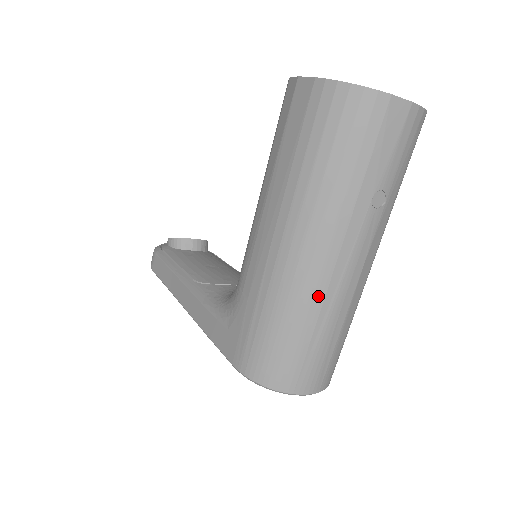
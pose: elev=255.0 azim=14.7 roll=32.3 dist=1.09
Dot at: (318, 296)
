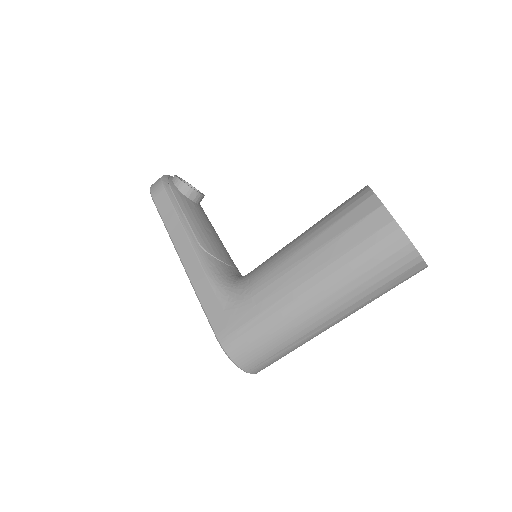
Dot at: (303, 332)
